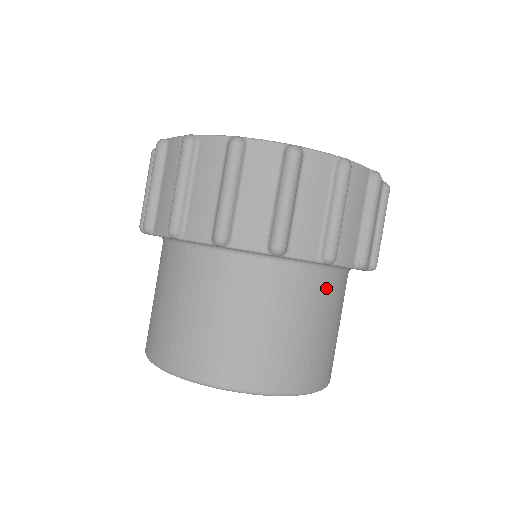
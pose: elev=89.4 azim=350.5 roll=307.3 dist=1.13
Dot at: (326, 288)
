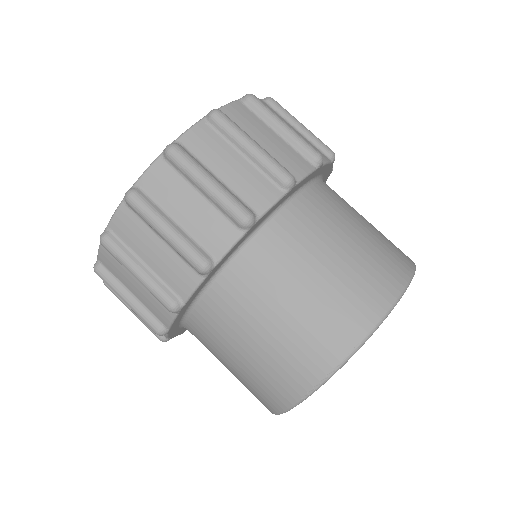
Dot at: occluded
